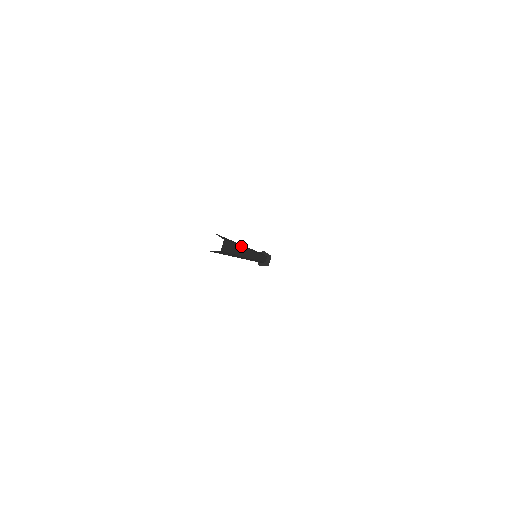
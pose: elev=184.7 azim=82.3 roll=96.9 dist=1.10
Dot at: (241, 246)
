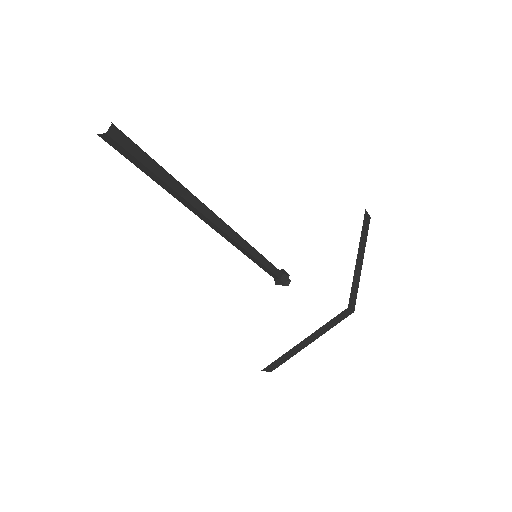
Dot at: occluded
